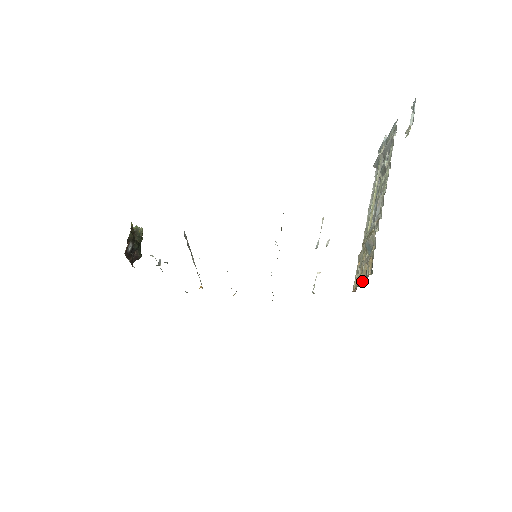
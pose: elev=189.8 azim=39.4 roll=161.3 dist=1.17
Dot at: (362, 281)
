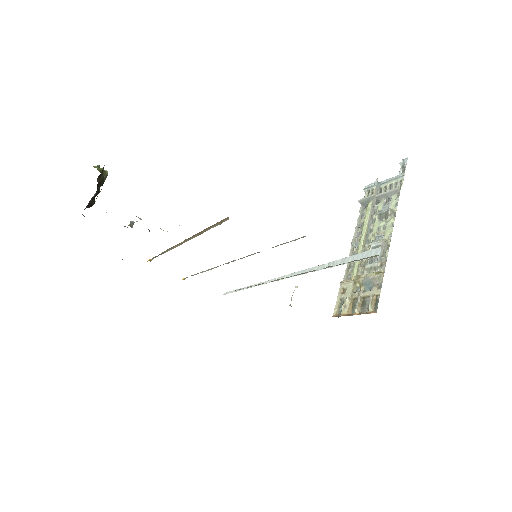
Dot at: (357, 313)
